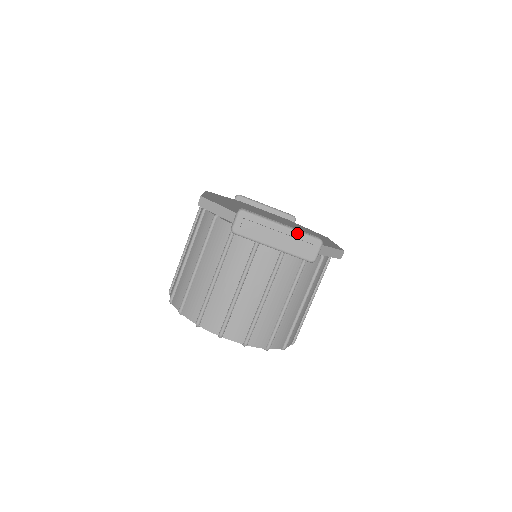
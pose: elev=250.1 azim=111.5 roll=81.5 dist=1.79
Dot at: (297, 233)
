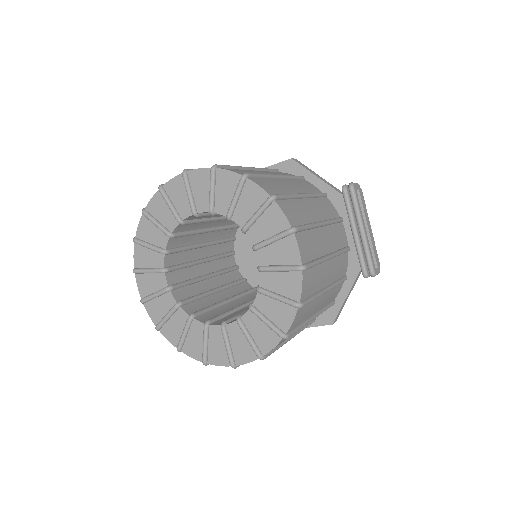
Dot at: occluded
